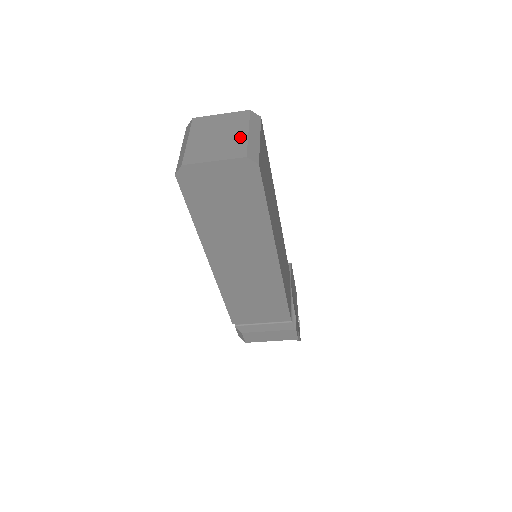
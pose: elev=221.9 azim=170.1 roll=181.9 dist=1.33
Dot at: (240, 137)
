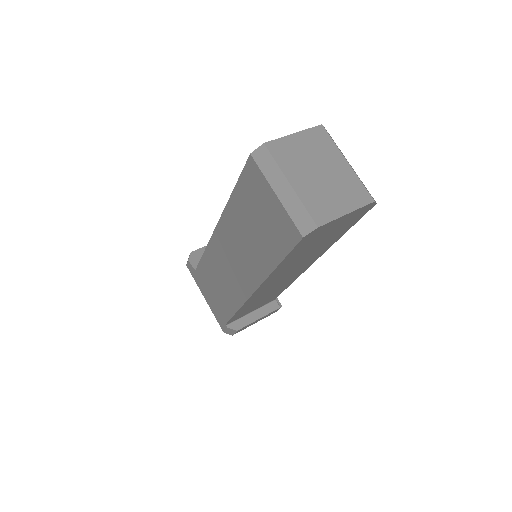
Dot at: (346, 171)
